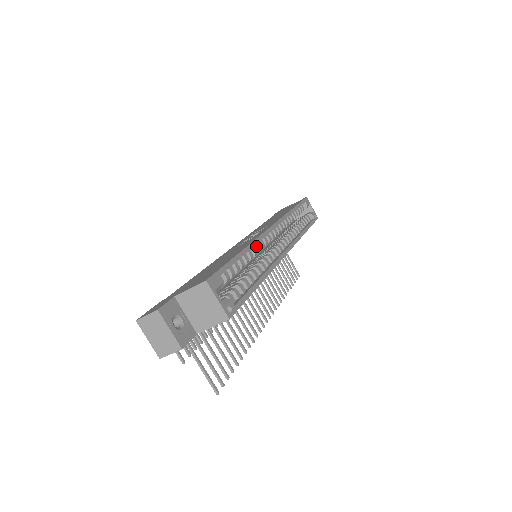
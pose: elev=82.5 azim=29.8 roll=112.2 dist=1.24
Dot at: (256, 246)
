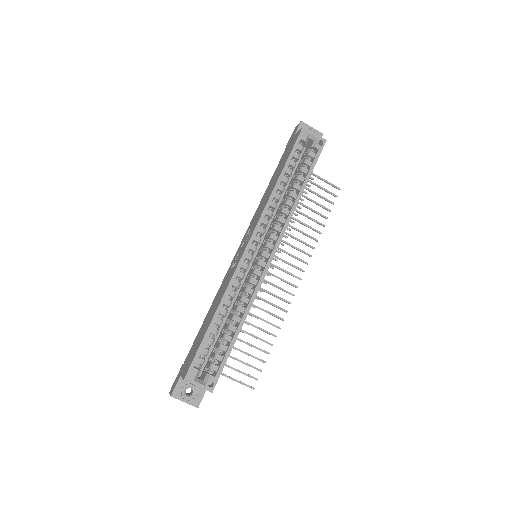
Dot at: (233, 286)
